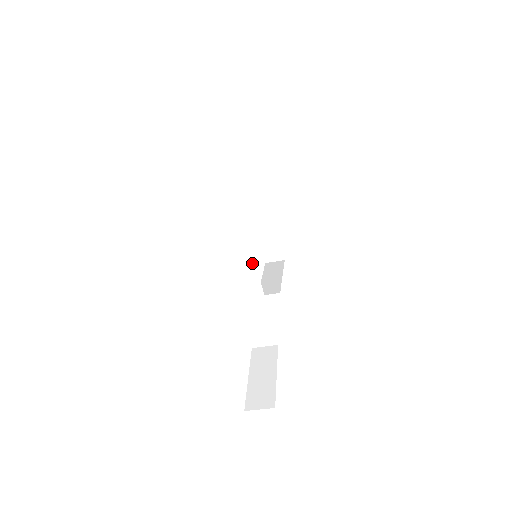
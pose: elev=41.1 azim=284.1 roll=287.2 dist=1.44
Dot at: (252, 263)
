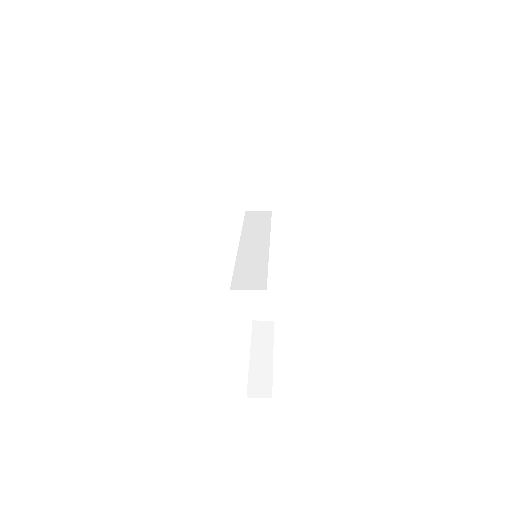
Dot at: occluded
